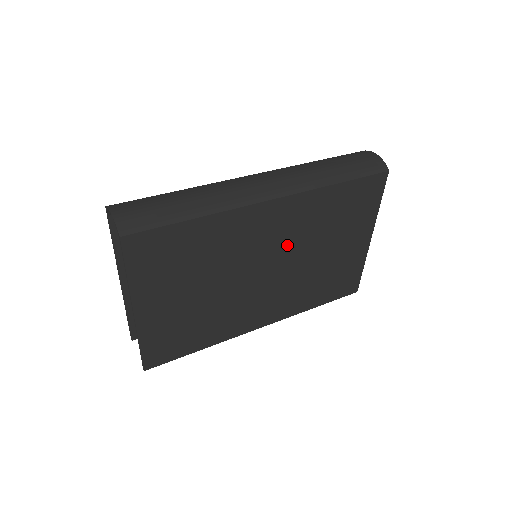
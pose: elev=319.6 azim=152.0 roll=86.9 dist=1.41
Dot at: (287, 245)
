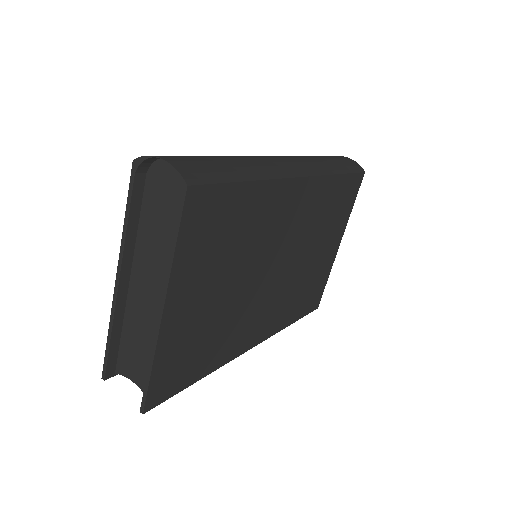
Dot at: (296, 238)
